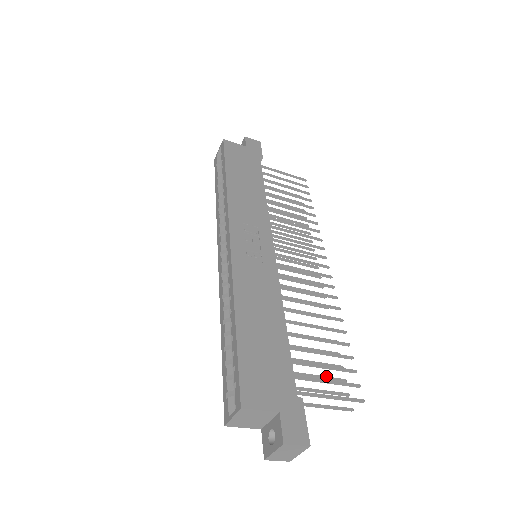
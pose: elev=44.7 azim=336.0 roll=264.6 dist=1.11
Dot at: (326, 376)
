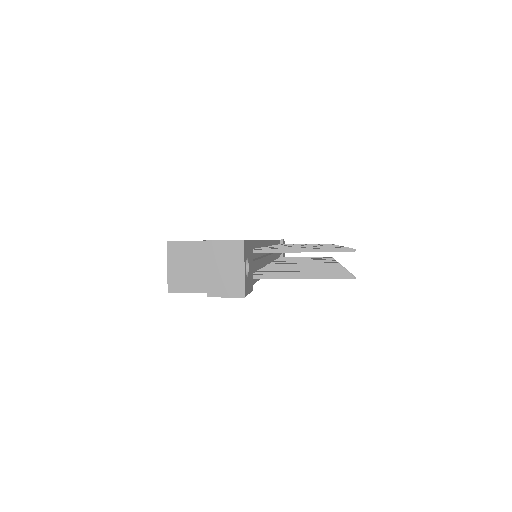
Dot at: occluded
